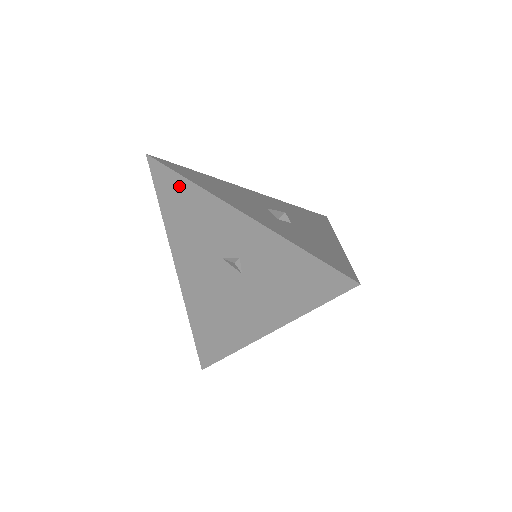
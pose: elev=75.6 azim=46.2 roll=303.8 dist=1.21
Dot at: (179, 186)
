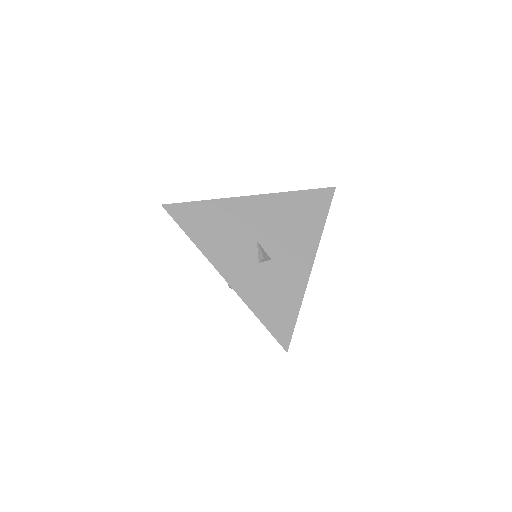
Dot at: occluded
